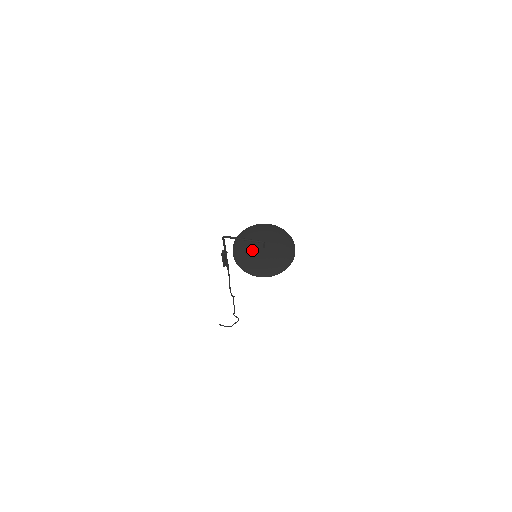
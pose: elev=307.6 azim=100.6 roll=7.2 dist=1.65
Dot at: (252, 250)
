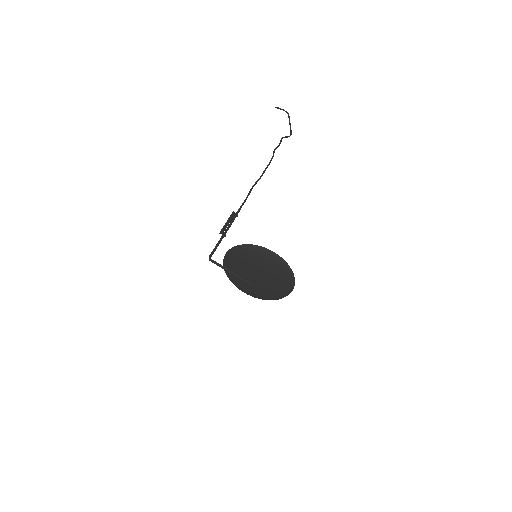
Dot at: (242, 274)
